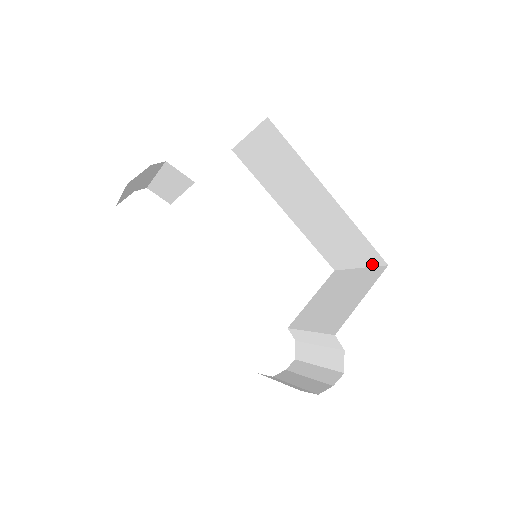
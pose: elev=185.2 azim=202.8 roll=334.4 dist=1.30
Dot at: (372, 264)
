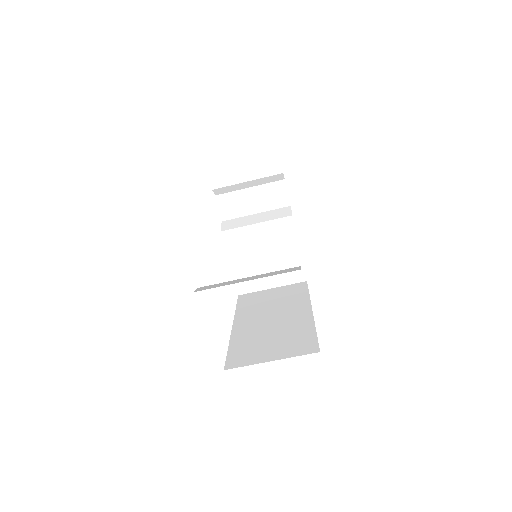
Dot at: (297, 354)
